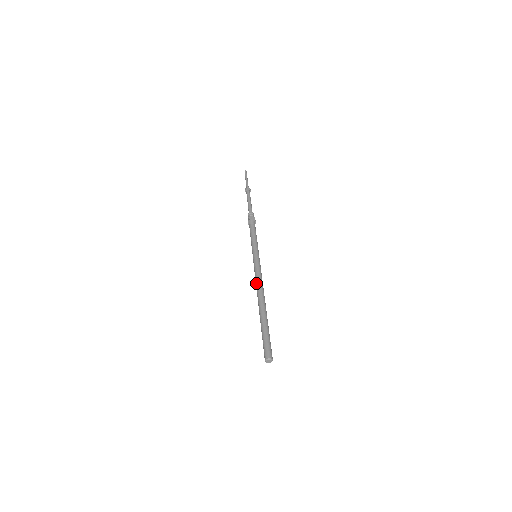
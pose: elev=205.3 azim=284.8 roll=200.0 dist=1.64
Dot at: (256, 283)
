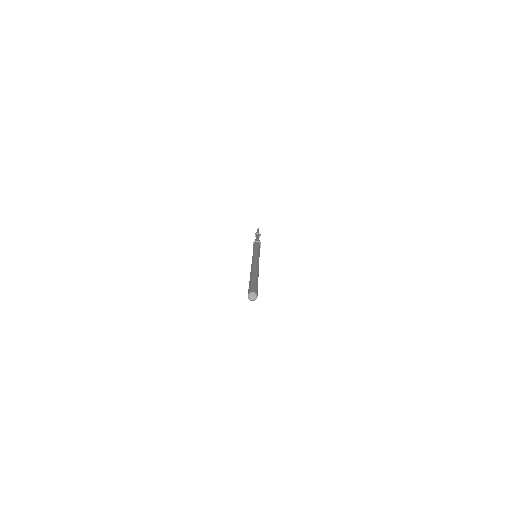
Dot at: (253, 262)
